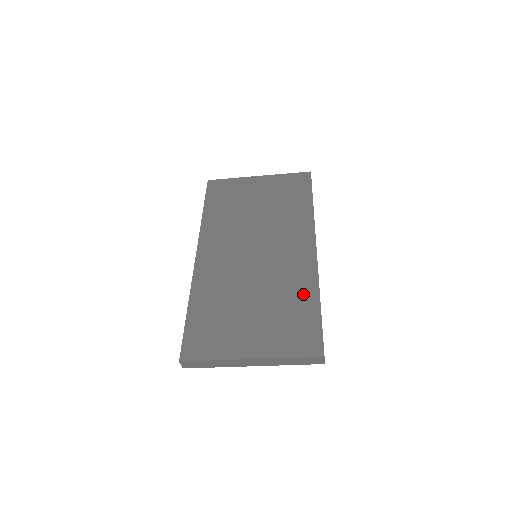
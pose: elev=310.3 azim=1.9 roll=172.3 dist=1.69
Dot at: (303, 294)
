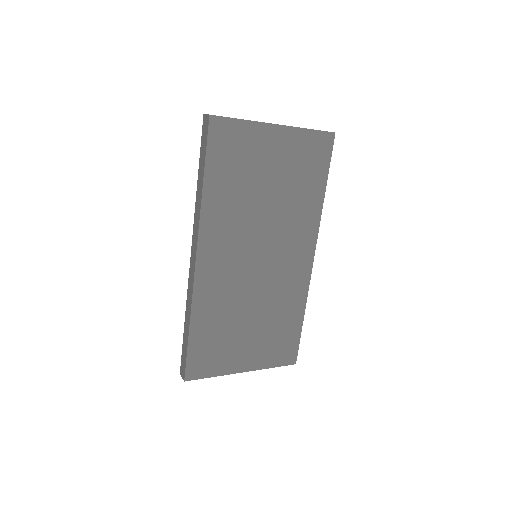
Dot at: (293, 310)
